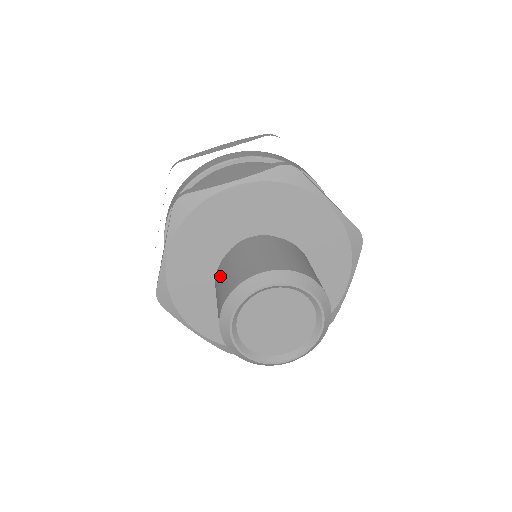
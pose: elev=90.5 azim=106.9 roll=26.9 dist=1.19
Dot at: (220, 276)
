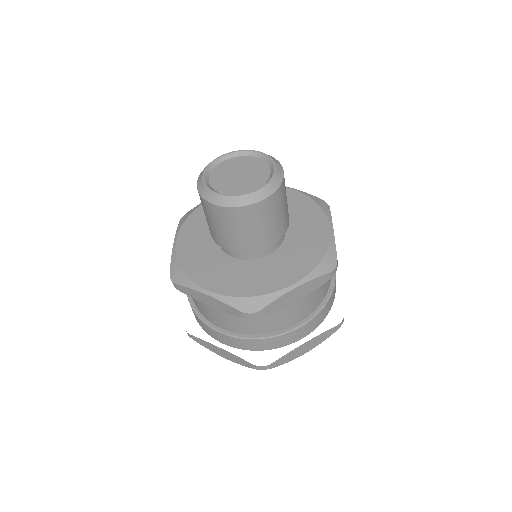
Dot at: occluded
